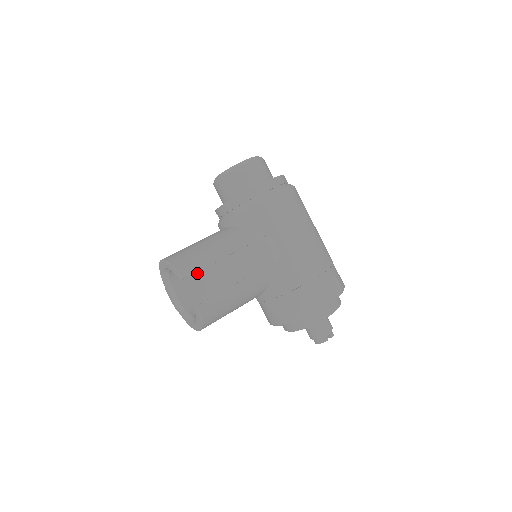
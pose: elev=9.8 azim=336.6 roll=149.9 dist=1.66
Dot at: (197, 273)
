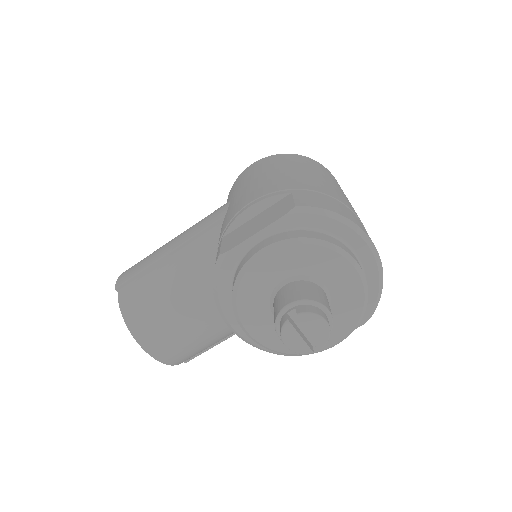
Dot at: occluded
